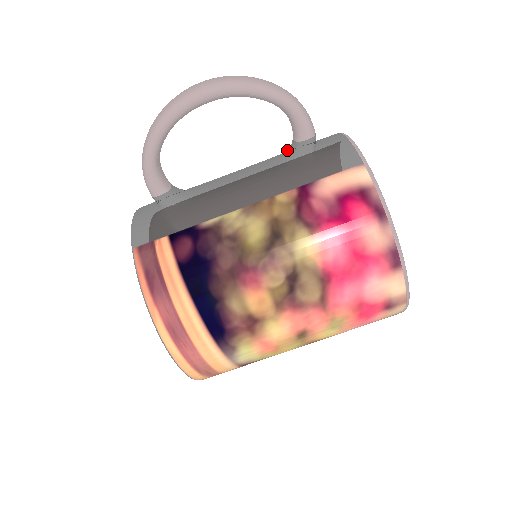
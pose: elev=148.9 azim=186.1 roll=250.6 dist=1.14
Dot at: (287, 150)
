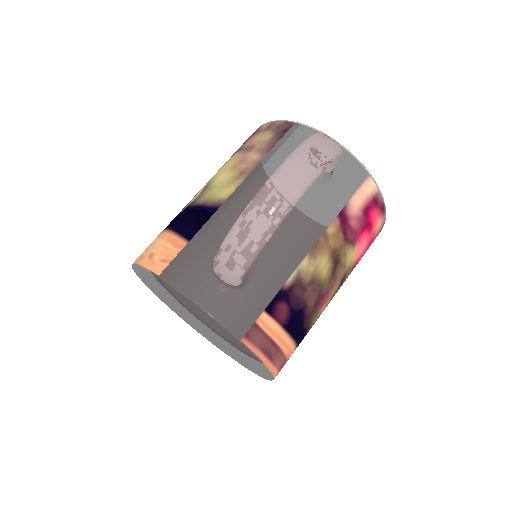
Dot at: occluded
